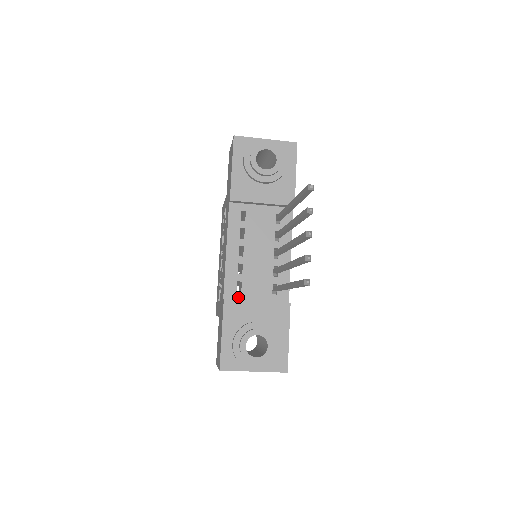
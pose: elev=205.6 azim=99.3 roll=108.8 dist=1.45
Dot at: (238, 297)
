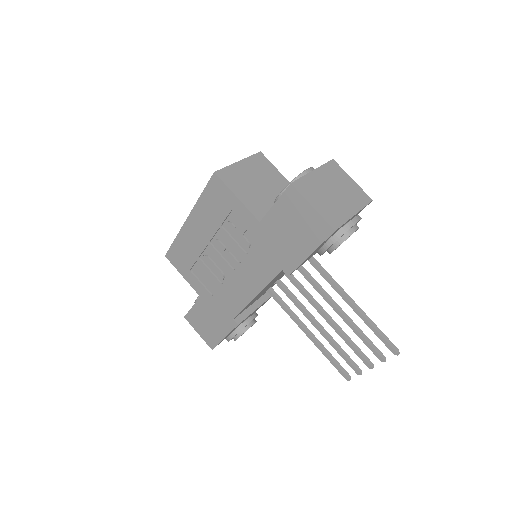
Dot at: (244, 311)
